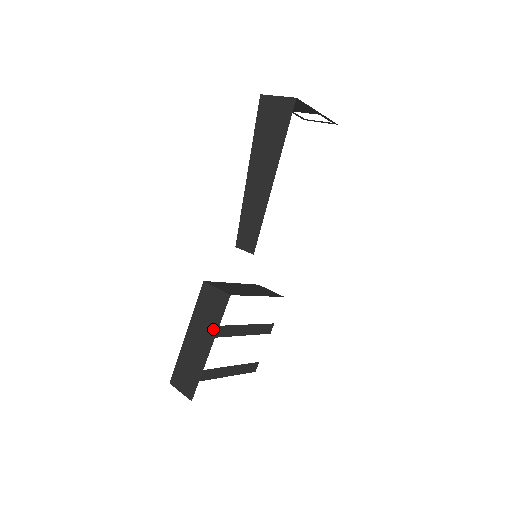
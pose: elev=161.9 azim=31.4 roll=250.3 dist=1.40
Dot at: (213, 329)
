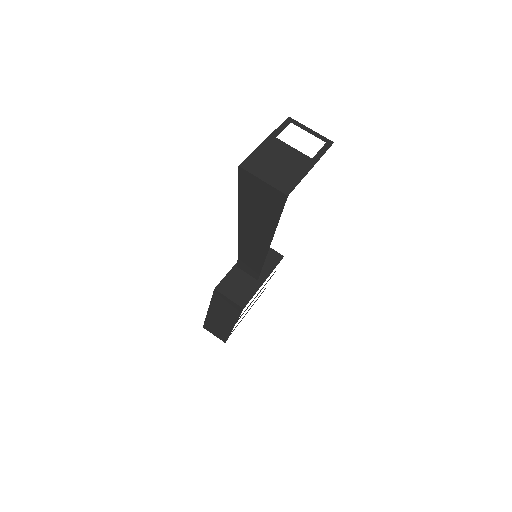
Dot at: (233, 319)
